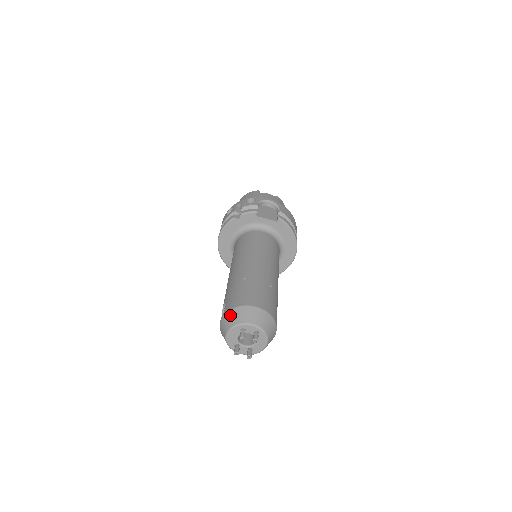
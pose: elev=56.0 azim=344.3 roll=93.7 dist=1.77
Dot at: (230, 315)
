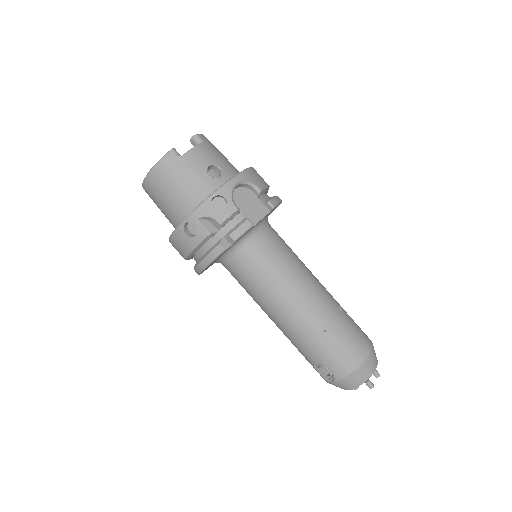
Dot at: (350, 380)
